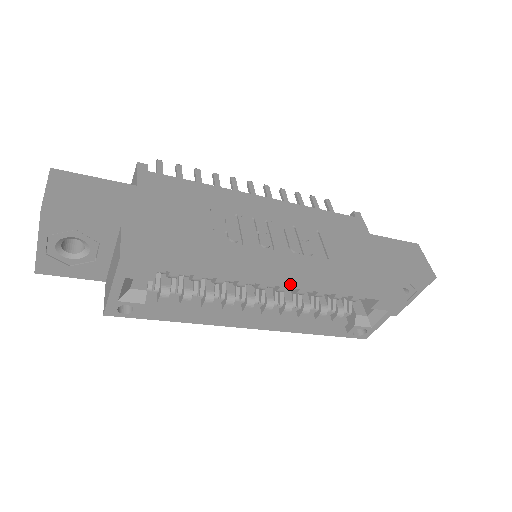
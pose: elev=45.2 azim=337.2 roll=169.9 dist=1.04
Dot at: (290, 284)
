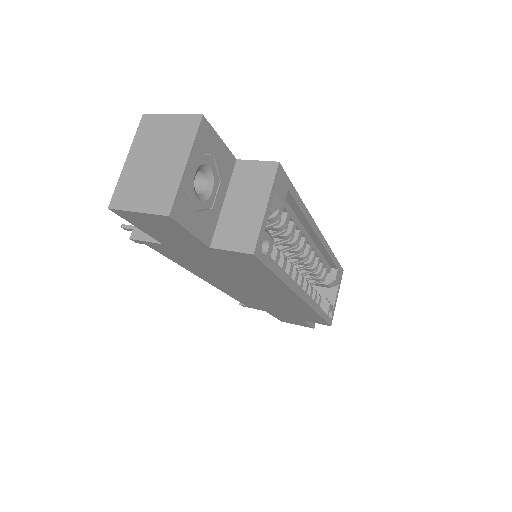
Dot at: (320, 236)
